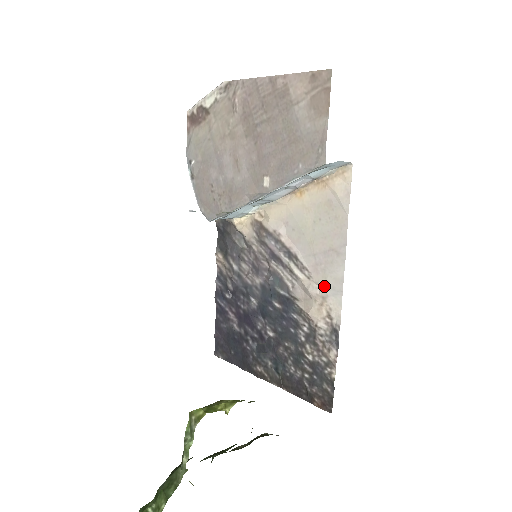
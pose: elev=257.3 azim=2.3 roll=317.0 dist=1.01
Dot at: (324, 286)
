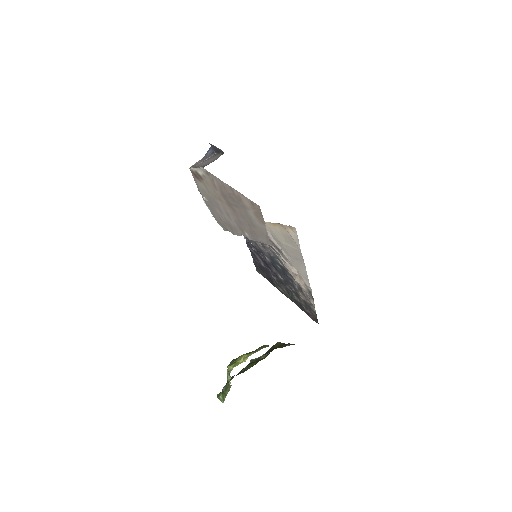
Dot at: (299, 273)
